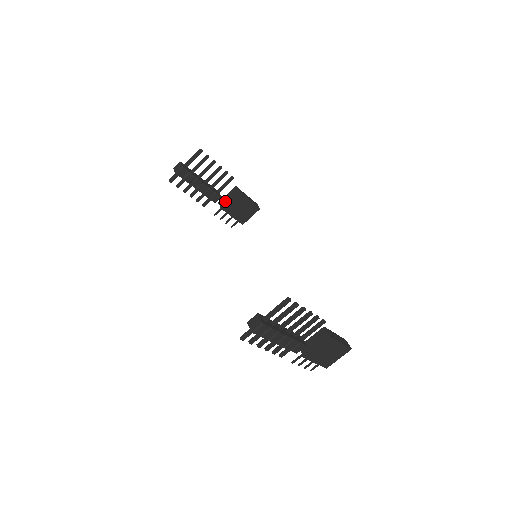
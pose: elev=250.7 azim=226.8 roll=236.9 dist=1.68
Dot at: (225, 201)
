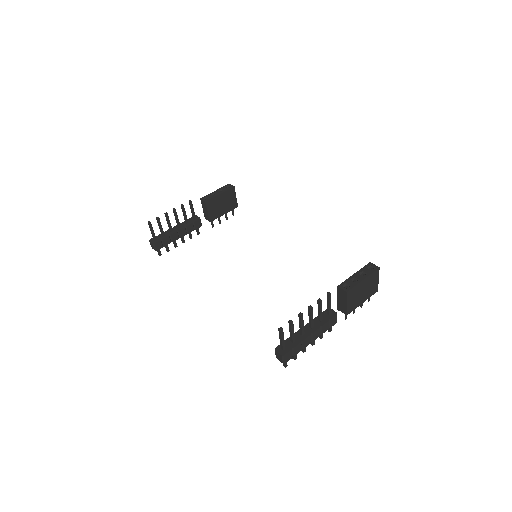
Dot at: (206, 215)
